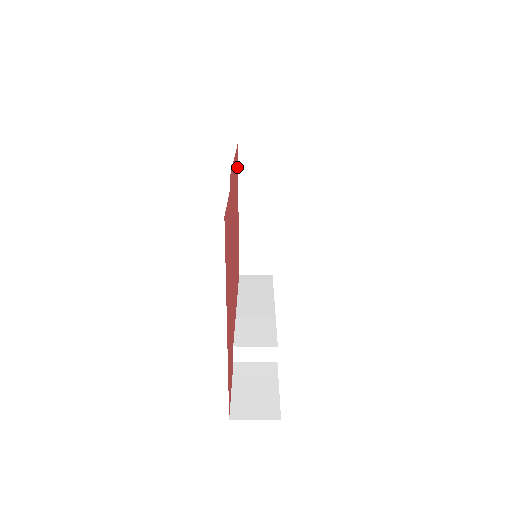
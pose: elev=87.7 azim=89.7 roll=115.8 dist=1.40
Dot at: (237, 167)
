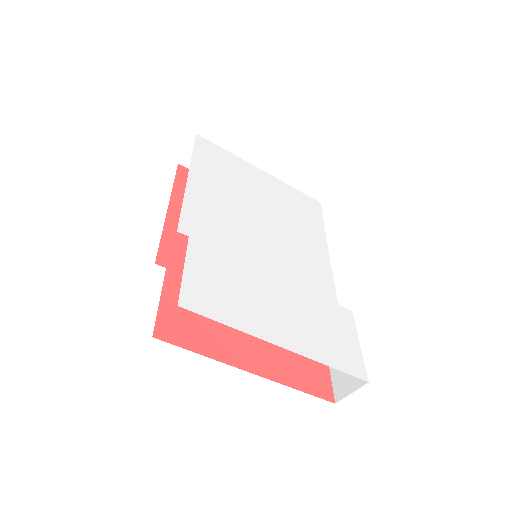
Dot at: occluded
